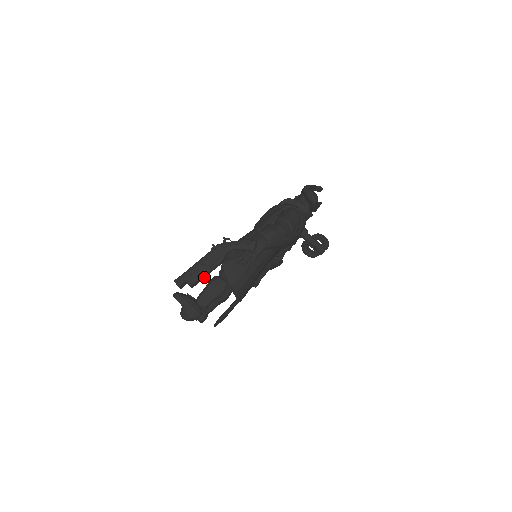
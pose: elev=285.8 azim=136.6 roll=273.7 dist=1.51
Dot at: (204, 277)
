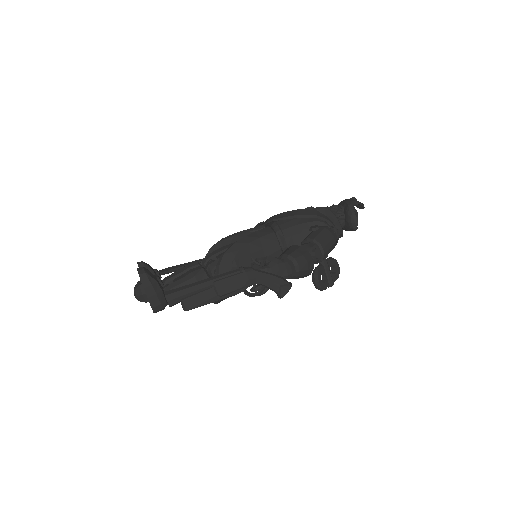
Dot at: occluded
